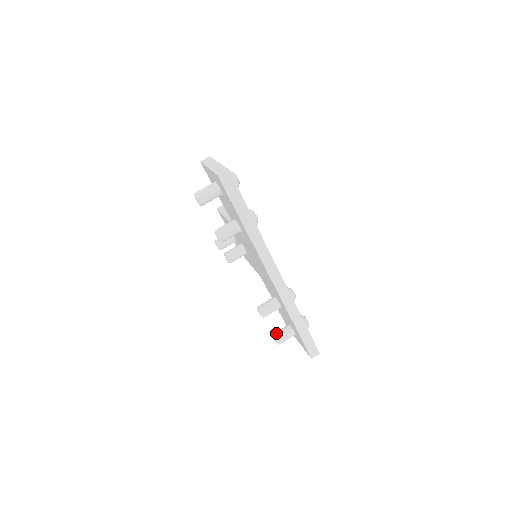
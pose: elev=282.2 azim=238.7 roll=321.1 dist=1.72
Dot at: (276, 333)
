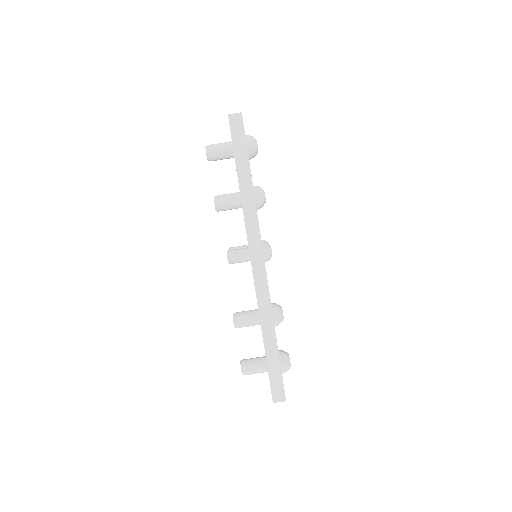
Dot at: (246, 359)
